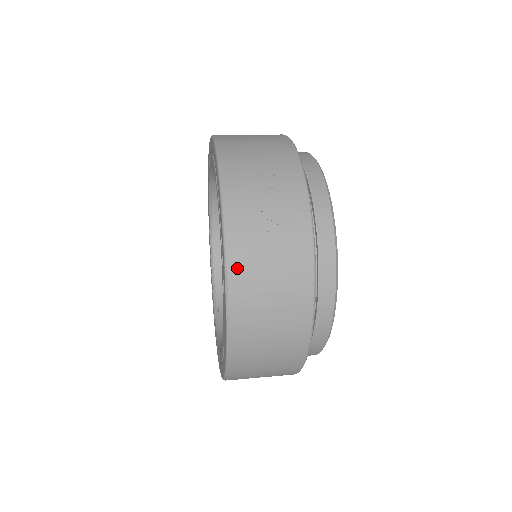
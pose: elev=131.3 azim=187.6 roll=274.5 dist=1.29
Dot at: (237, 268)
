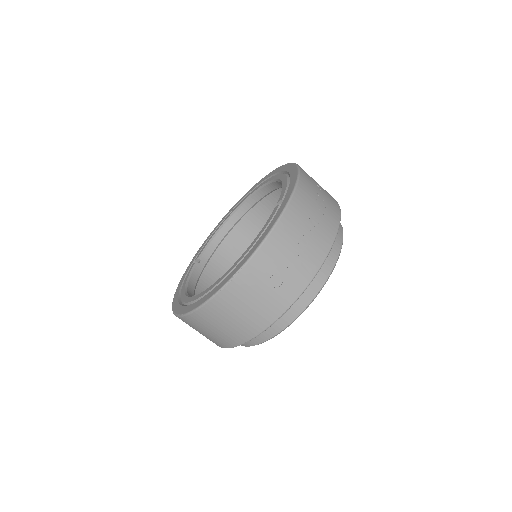
Dot at: (251, 270)
